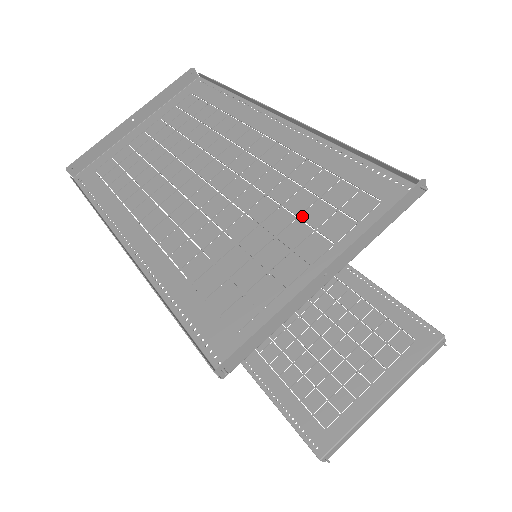
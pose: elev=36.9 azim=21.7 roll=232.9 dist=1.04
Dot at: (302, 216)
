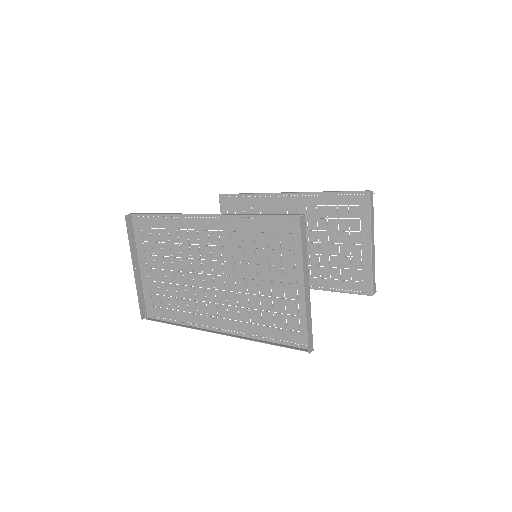
Dot at: (270, 263)
